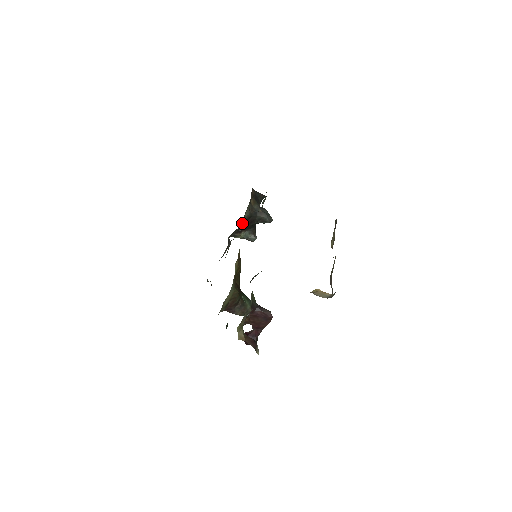
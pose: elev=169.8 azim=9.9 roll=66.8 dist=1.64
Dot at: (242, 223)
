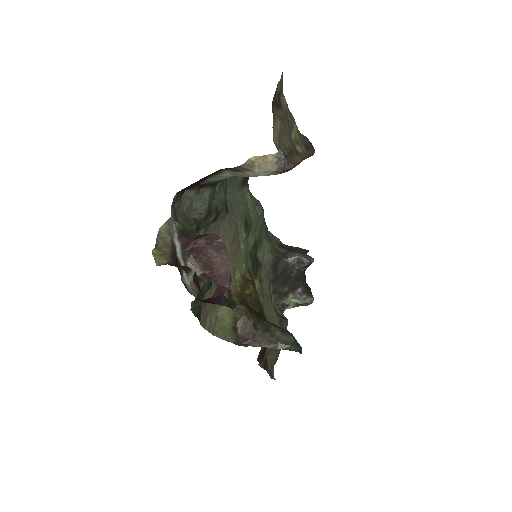
Dot at: (267, 268)
